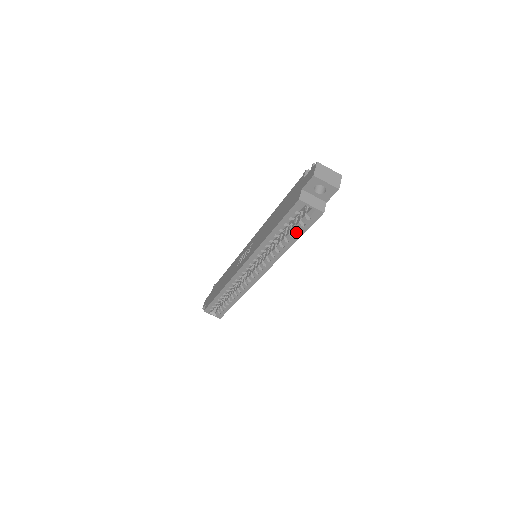
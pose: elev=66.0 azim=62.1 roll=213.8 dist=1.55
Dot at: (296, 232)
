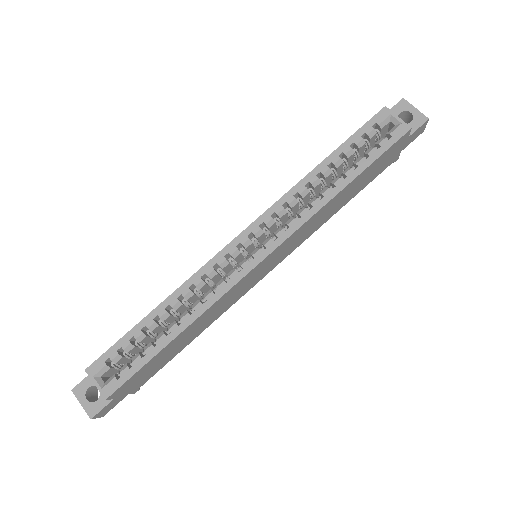
Dot at: (362, 160)
